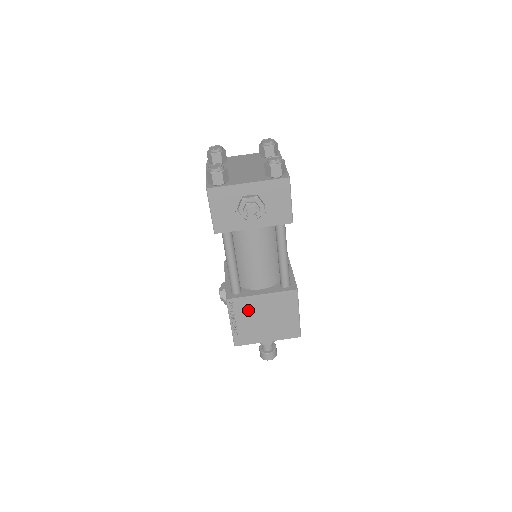
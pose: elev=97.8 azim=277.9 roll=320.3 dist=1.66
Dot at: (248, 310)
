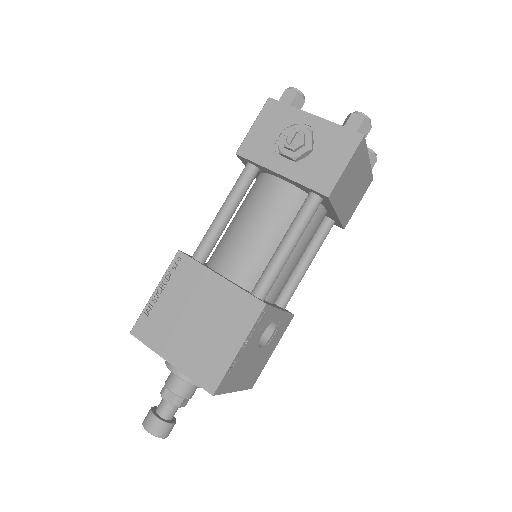
Dot at: (188, 287)
